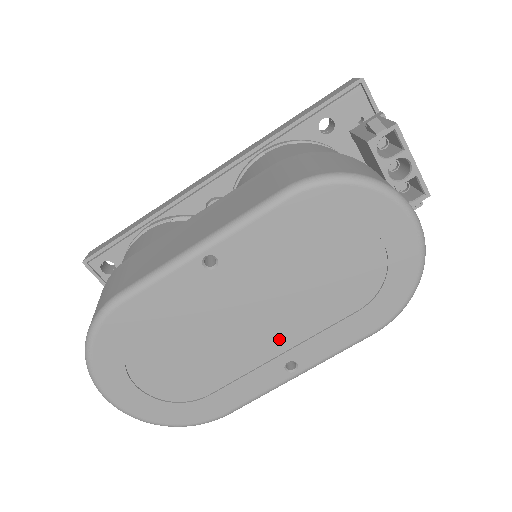
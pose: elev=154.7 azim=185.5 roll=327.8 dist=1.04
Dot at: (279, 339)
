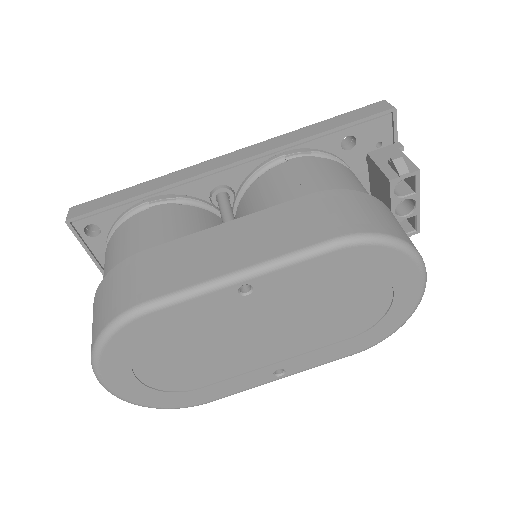
Dot at: (278, 352)
